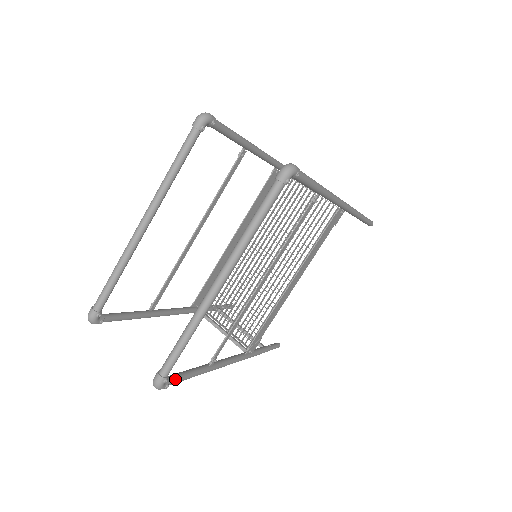
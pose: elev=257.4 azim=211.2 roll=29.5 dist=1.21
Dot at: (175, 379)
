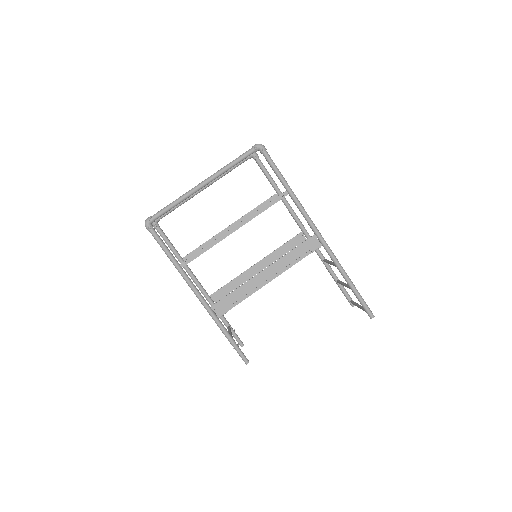
Dot at: (156, 233)
